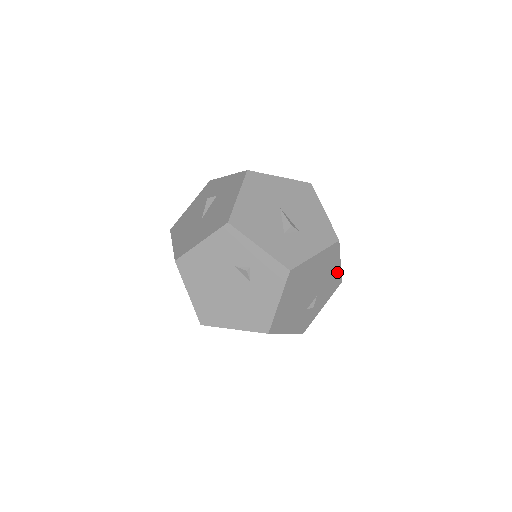
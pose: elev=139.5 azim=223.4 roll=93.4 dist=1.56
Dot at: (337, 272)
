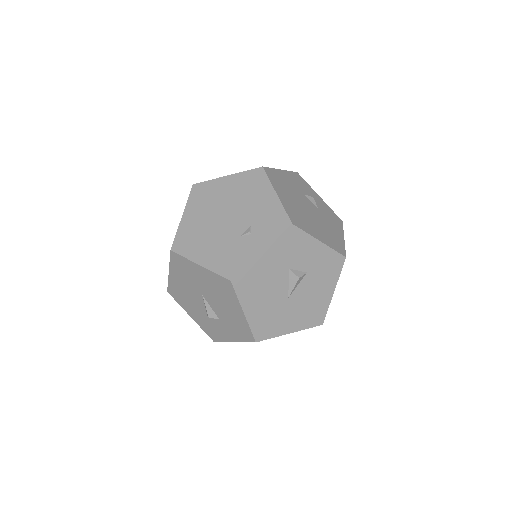
Dot at: occluded
